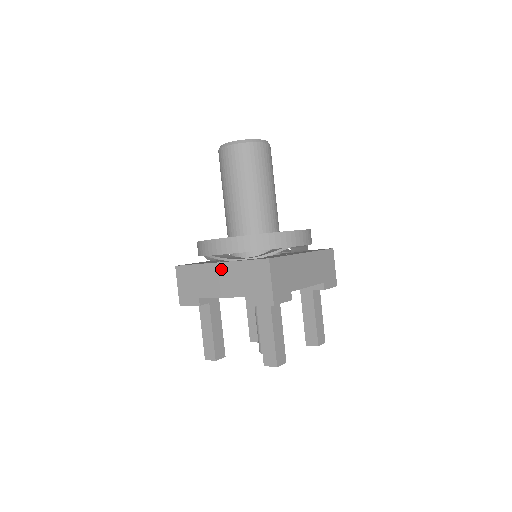
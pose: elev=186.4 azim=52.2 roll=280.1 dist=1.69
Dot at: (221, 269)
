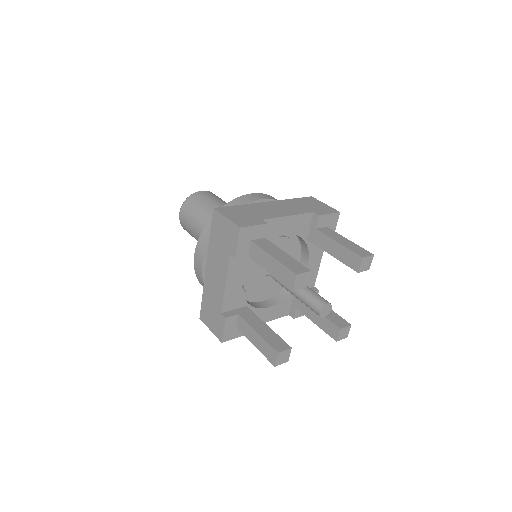
Dot at: (210, 267)
